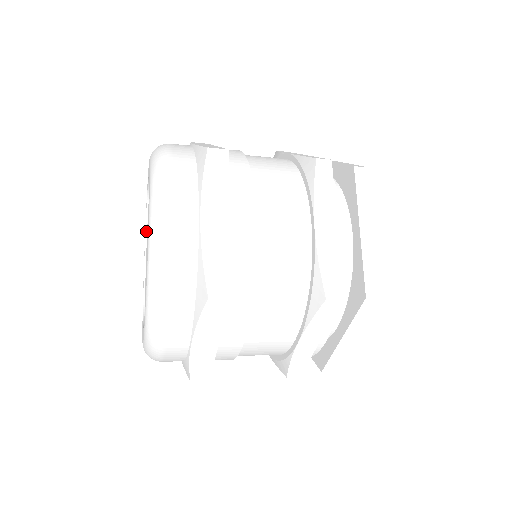
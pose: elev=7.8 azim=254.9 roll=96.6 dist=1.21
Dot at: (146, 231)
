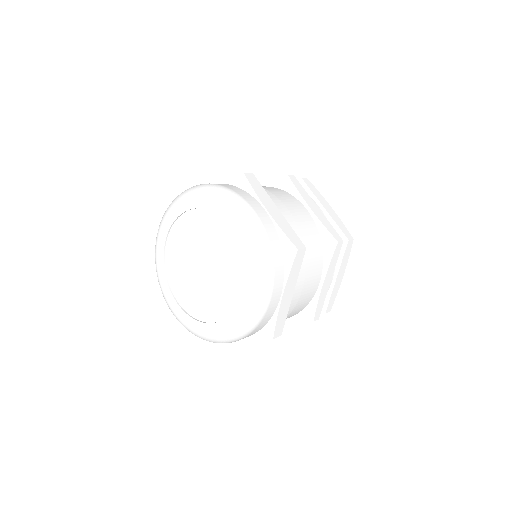
Dot at: (165, 269)
